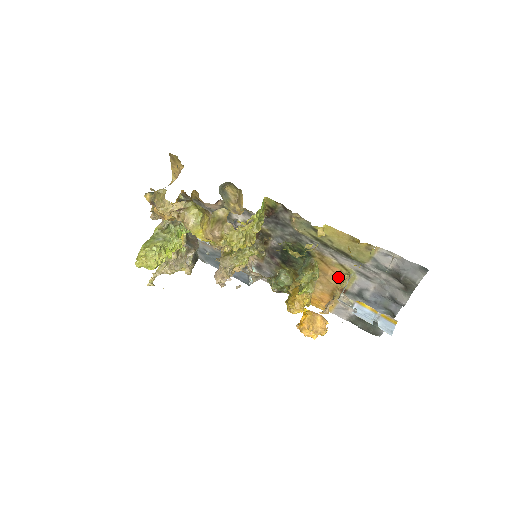
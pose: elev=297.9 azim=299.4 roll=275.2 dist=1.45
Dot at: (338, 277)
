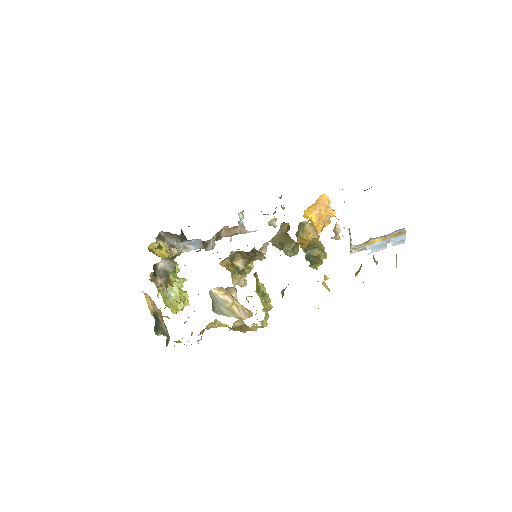
Dot at: occluded
